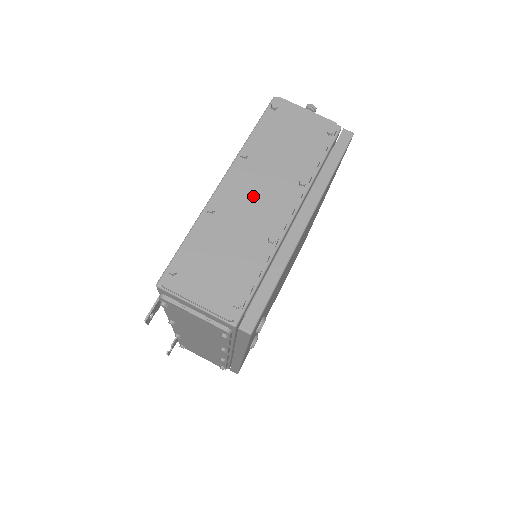
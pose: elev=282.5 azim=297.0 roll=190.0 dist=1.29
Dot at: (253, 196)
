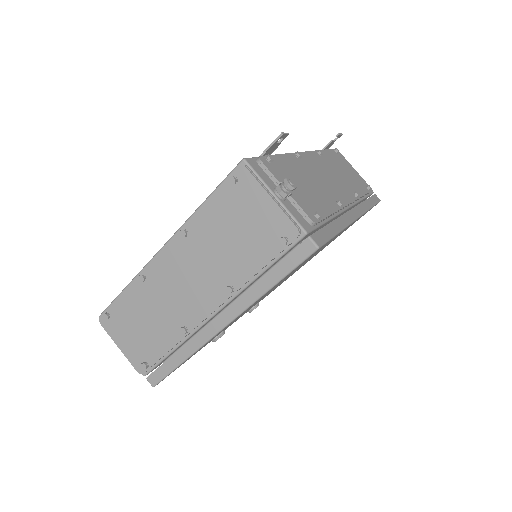
Dot at: (181, 281)
